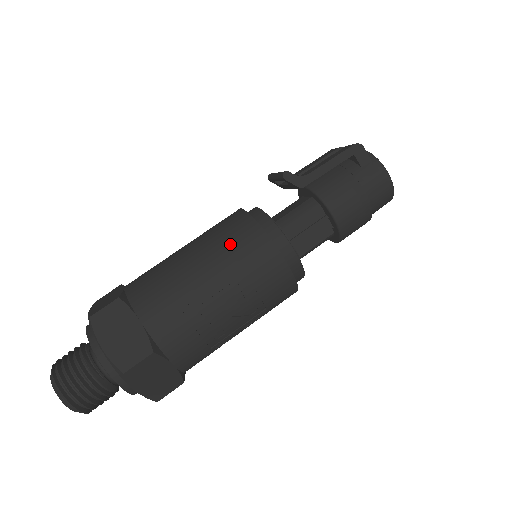
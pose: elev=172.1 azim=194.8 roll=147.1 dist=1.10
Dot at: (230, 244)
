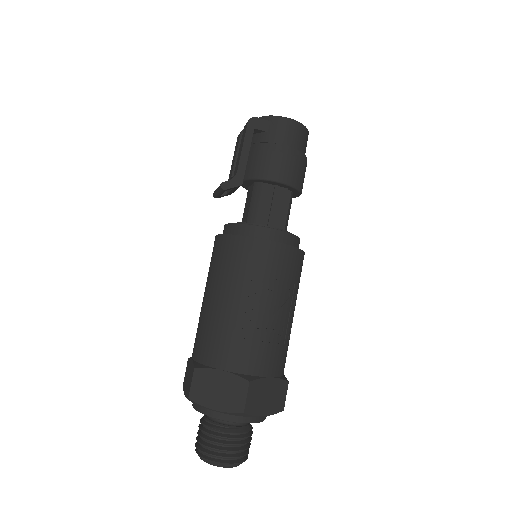
Dot at: (231, 266)
